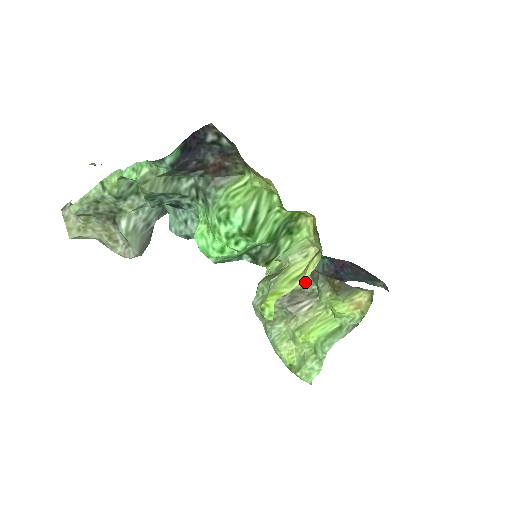
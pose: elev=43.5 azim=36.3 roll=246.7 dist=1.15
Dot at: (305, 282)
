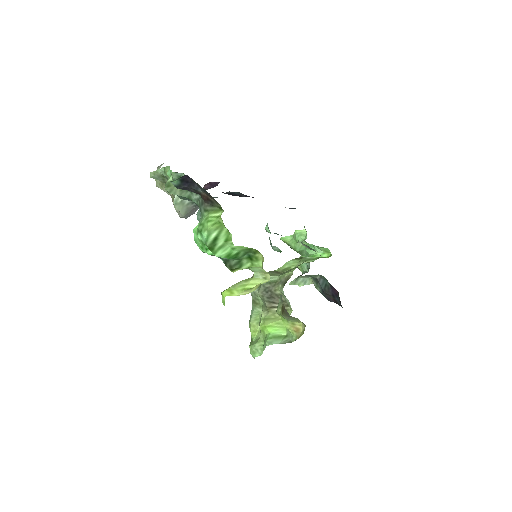
Dot at: (281, 292)
